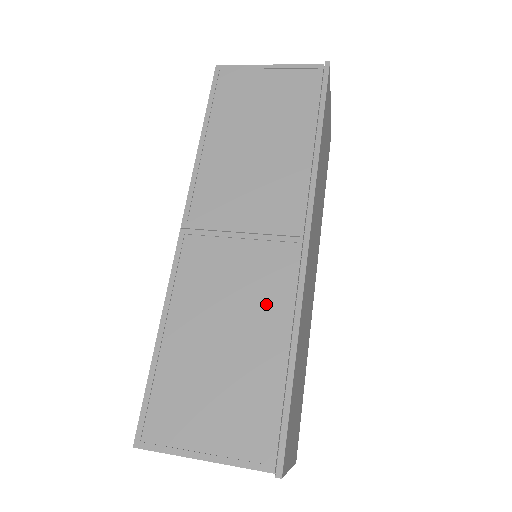
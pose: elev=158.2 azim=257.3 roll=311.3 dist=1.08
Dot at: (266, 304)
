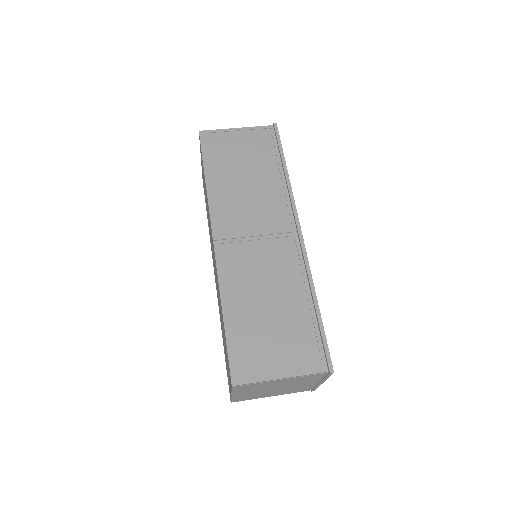
Dot at: (288, 276)
